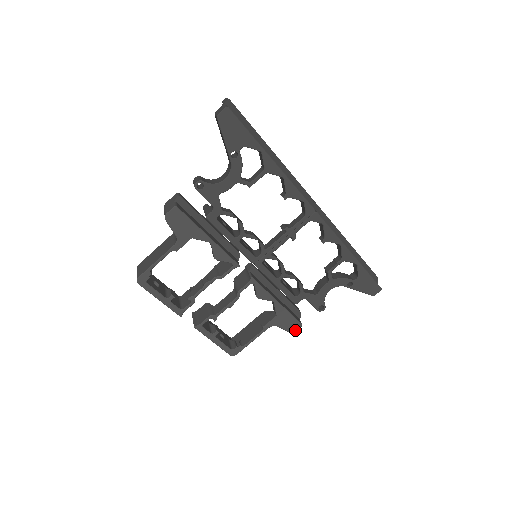
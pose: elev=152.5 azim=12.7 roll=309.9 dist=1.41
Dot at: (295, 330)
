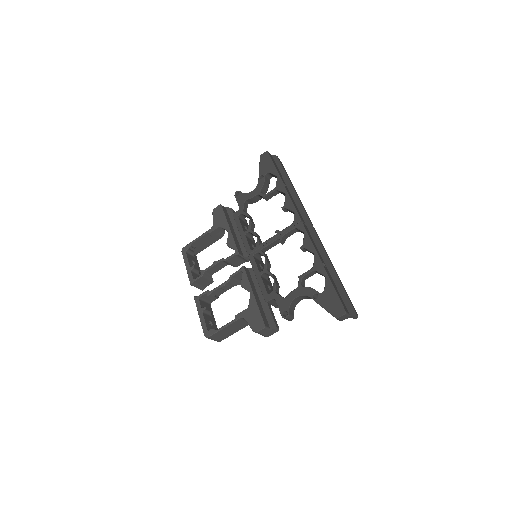
Dot at: (258, 330)
